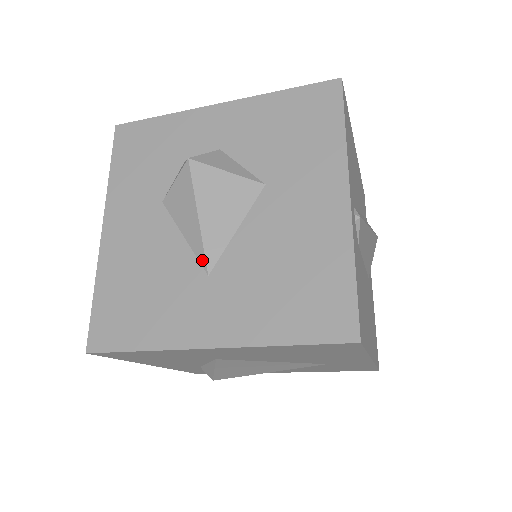
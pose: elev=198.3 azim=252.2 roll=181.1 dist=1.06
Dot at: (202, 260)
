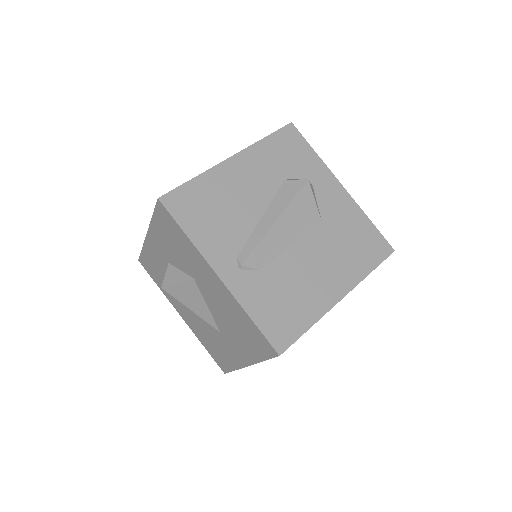
Dot at: (212, 326)
